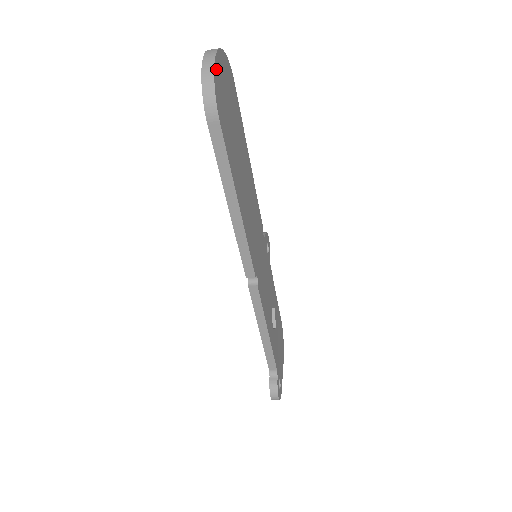
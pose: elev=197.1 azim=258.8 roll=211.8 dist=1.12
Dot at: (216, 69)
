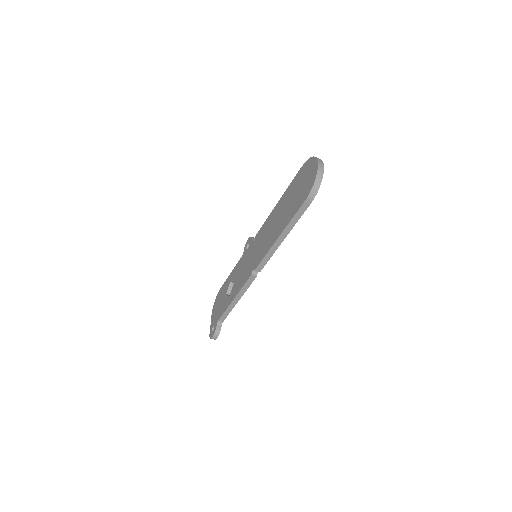
Dot at: (321, 176)
